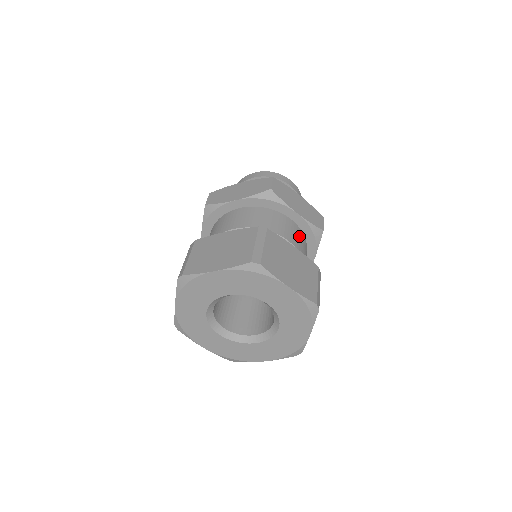
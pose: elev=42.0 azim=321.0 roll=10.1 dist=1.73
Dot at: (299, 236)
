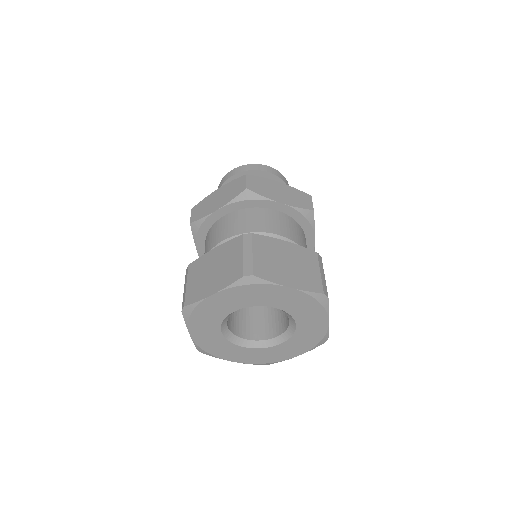
Dot at: occluded
